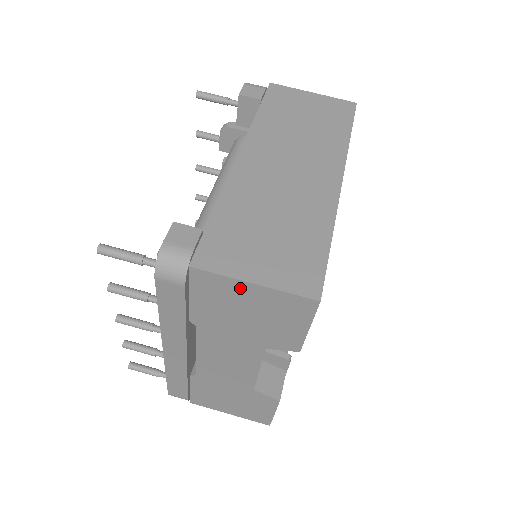
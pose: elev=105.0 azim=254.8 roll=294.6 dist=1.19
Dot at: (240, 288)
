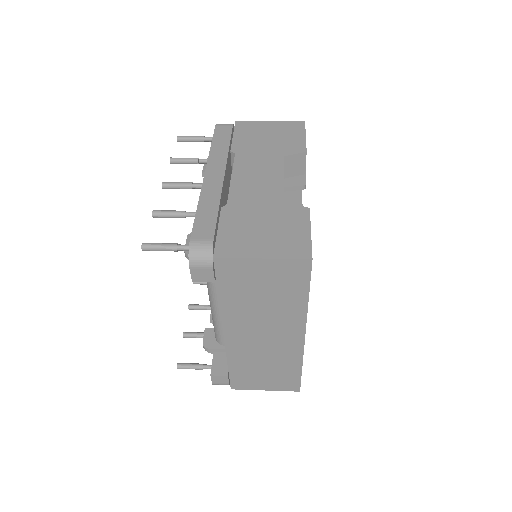
Dot at: (263, 124)
